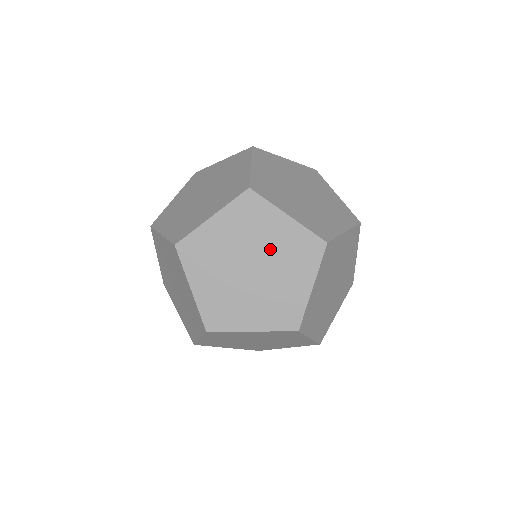
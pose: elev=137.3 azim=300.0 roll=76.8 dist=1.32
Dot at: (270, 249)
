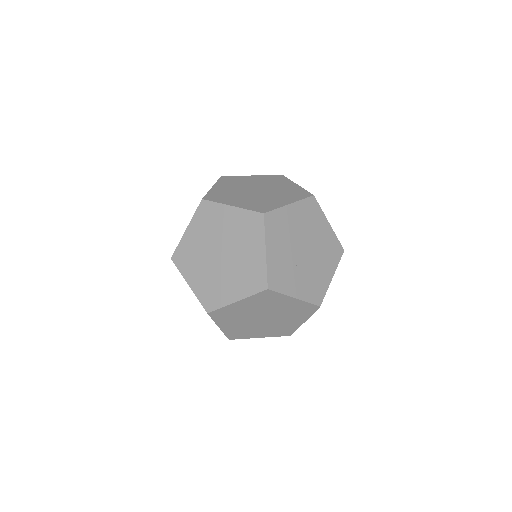
Dot at: (257, 184)
